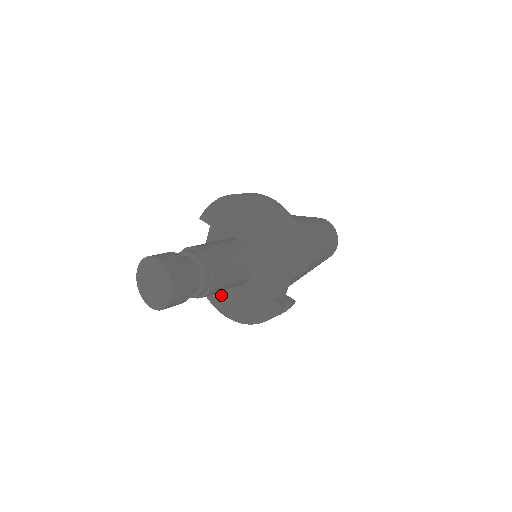
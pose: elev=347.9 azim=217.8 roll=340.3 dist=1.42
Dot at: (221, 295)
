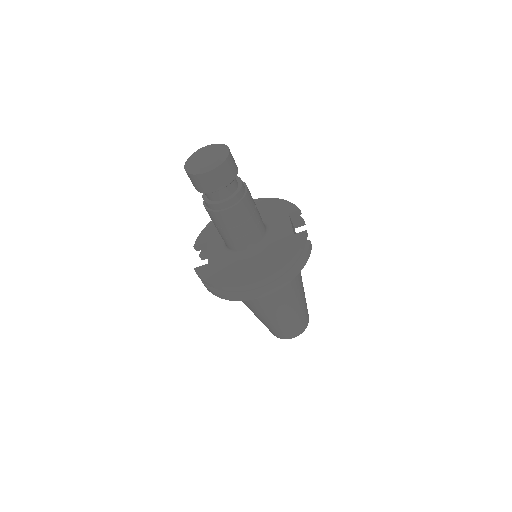
Dot at: (243, 272)
